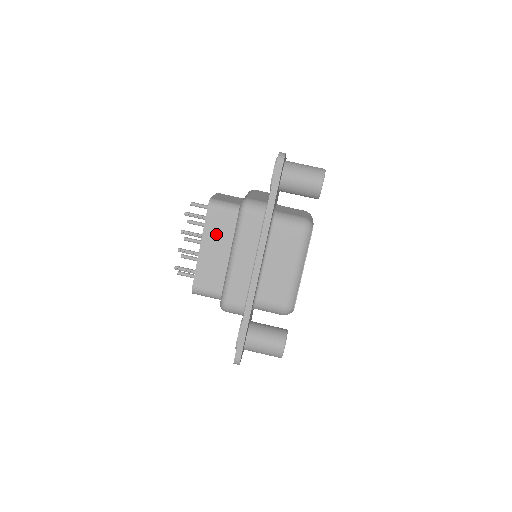
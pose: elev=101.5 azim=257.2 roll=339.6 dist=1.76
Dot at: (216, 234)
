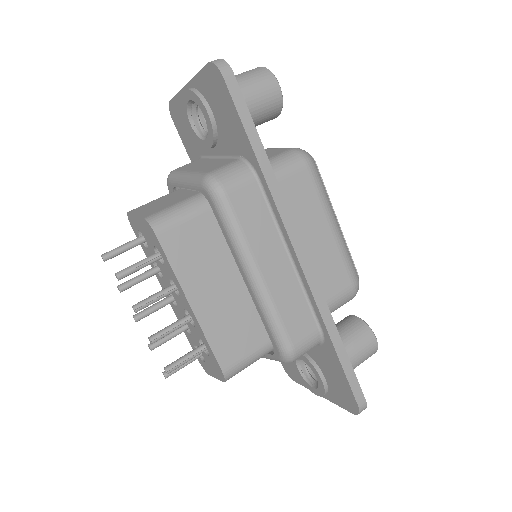
Dot at: (199, 266)
